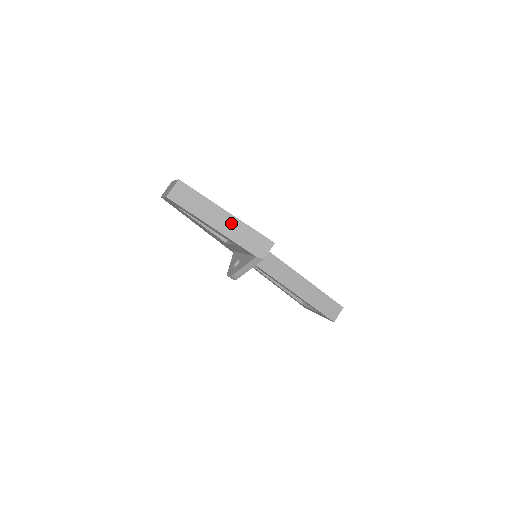
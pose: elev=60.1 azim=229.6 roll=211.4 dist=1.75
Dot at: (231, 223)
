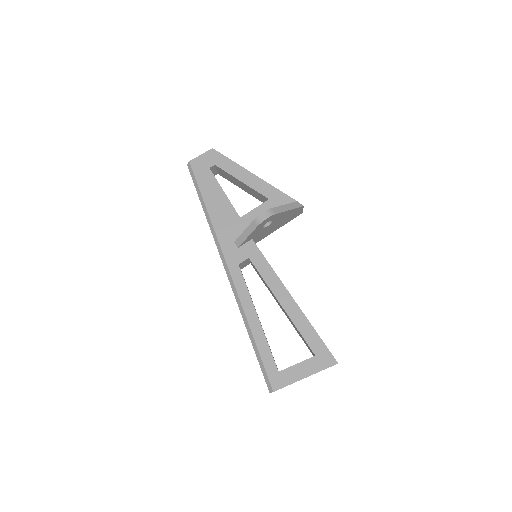
Dot at: occluded
